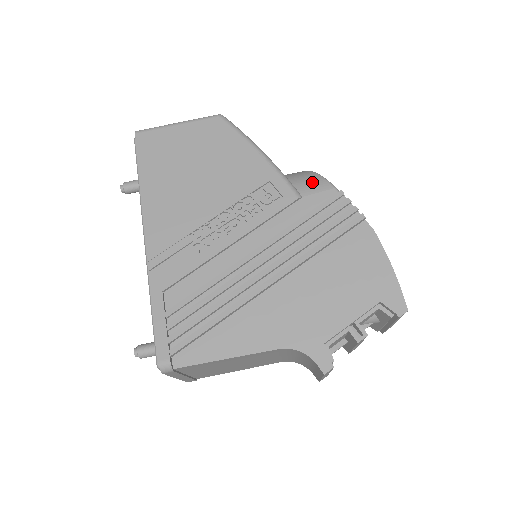
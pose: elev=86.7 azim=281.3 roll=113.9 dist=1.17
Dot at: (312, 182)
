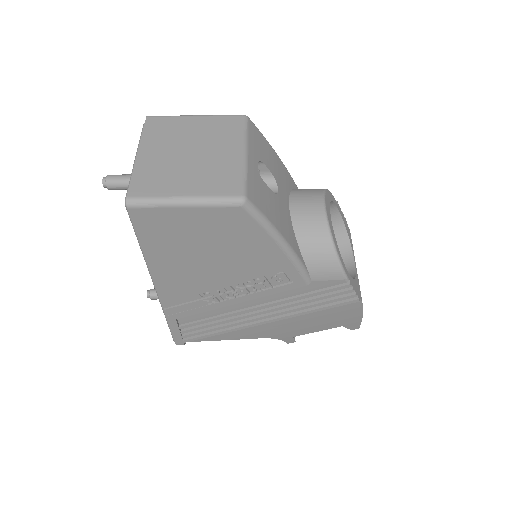
Dot at: (327, 269)
